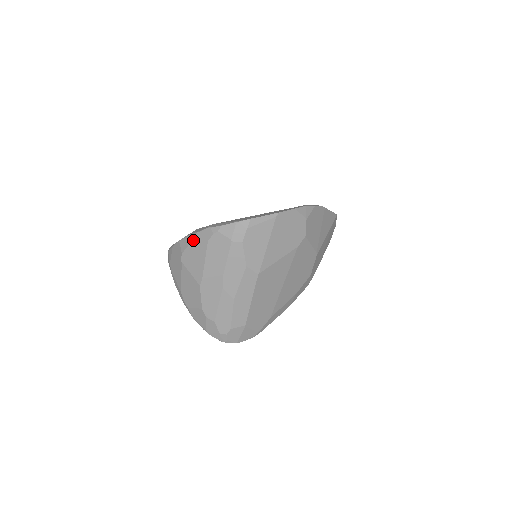
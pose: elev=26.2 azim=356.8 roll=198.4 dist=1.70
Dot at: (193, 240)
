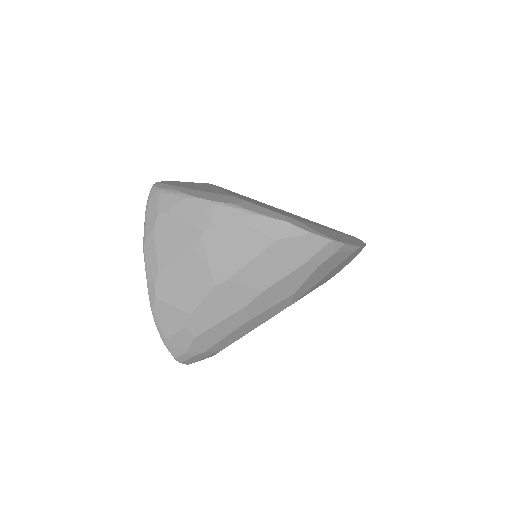
Dot at: (249, 221)
